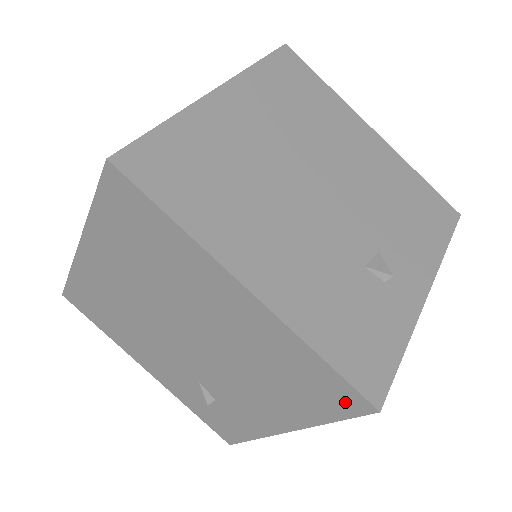
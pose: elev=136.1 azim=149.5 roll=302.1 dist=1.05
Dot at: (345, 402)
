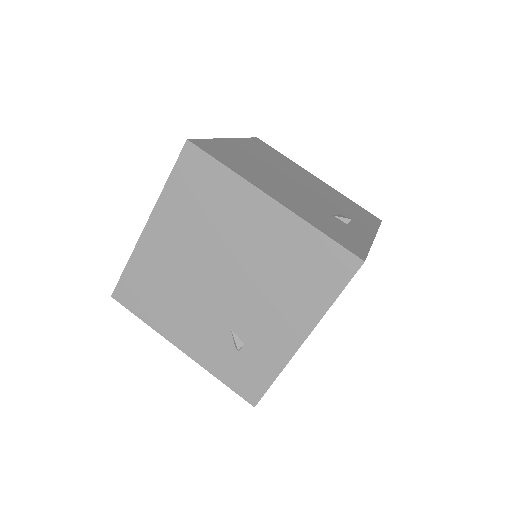
Dot at: (342, 268)
